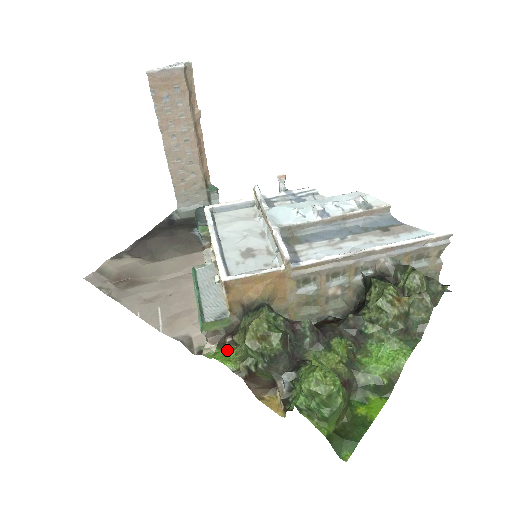
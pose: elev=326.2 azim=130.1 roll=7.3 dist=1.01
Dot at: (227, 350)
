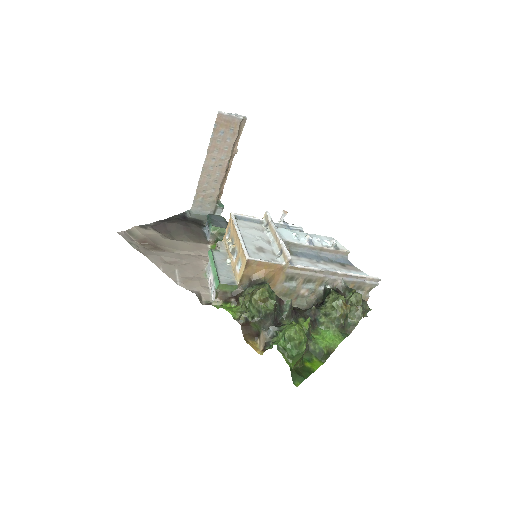
Dot at: (230, 306)
